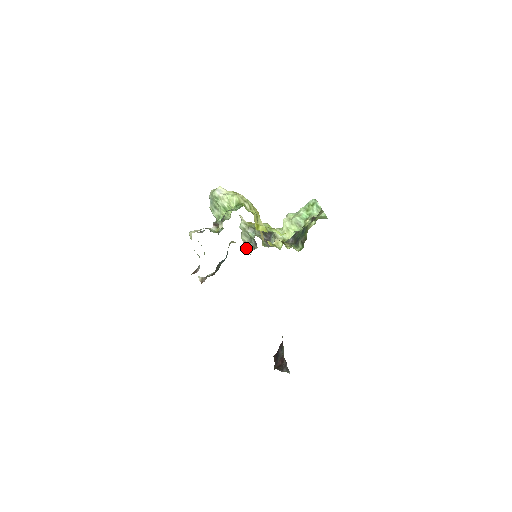
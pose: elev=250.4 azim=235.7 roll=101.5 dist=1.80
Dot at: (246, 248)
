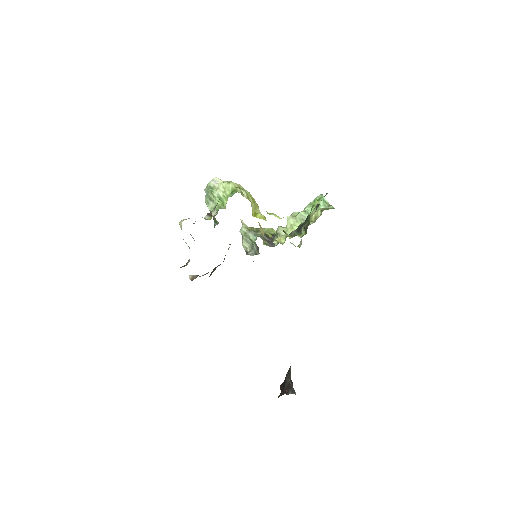
Dot at: (247, 254)
